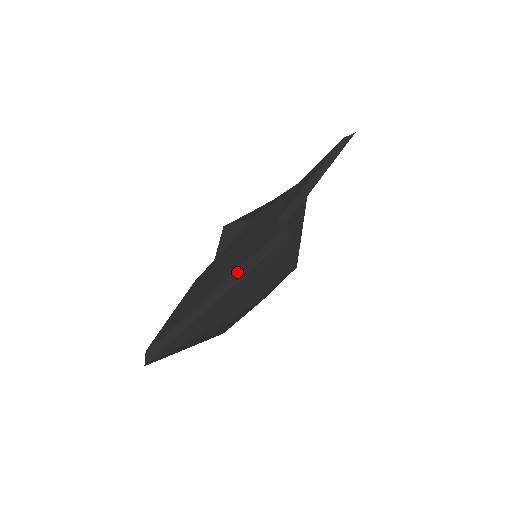
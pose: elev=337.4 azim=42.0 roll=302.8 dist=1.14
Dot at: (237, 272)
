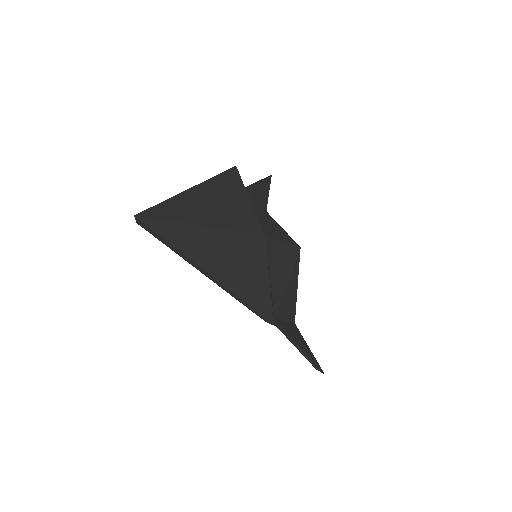
Dot at: occluded
